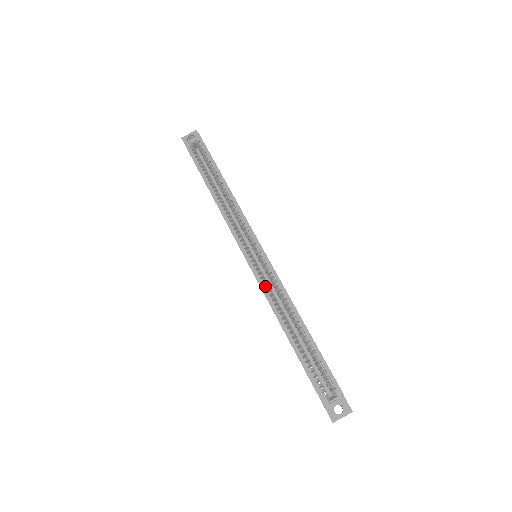
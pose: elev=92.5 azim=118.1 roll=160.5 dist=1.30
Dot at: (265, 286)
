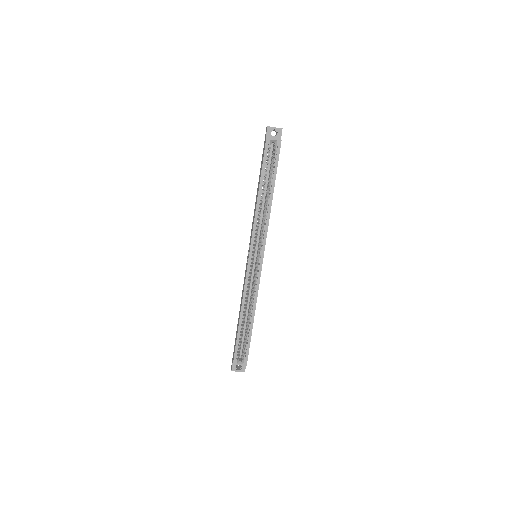
Dot at: (248, 282)
